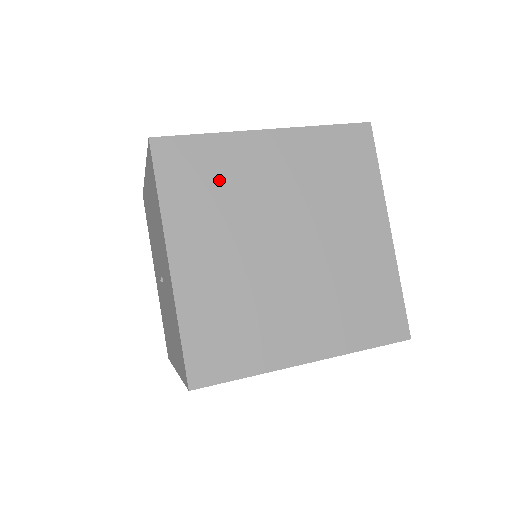
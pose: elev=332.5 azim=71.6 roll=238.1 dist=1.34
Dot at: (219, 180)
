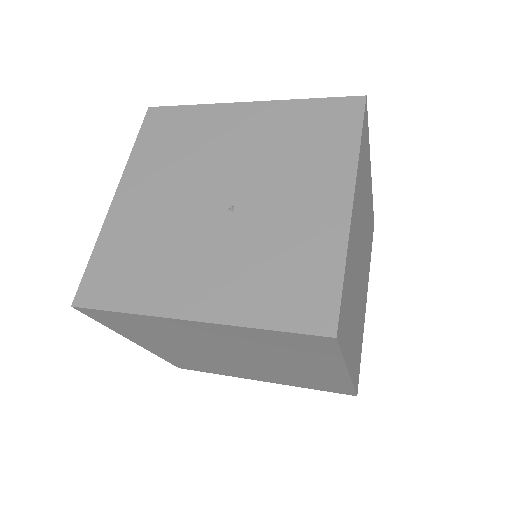
Dot at: (365, 174)
